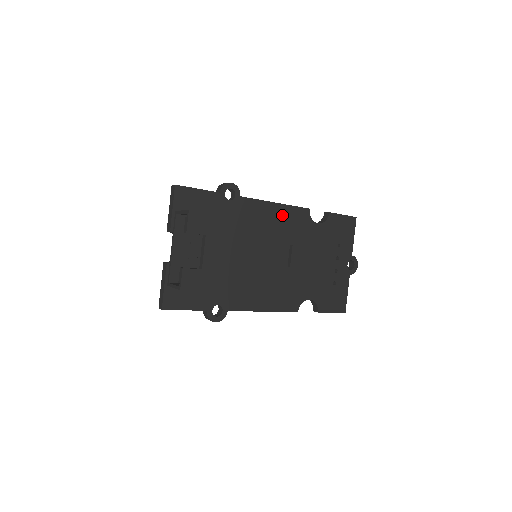
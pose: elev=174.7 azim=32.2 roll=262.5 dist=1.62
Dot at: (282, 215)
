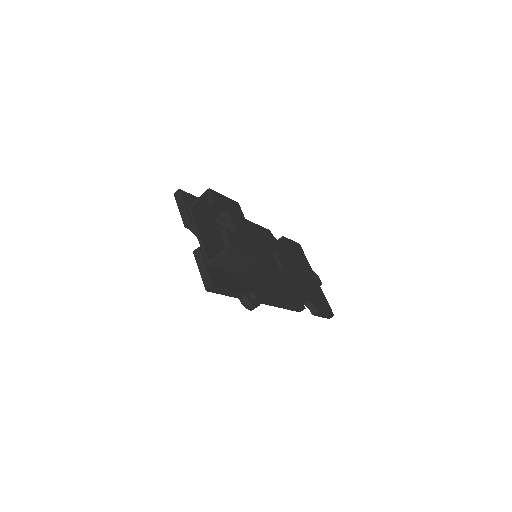
Dot at: (256, 230)
